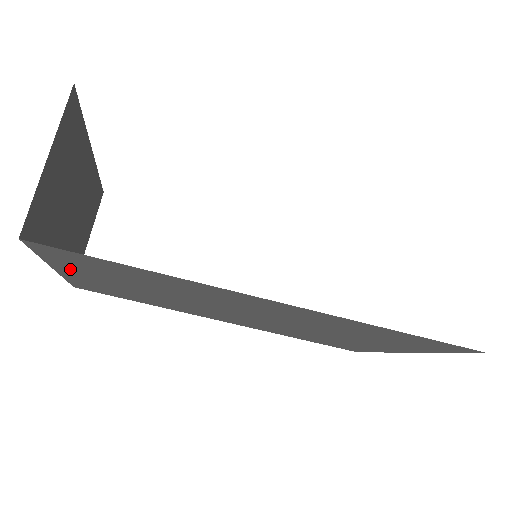
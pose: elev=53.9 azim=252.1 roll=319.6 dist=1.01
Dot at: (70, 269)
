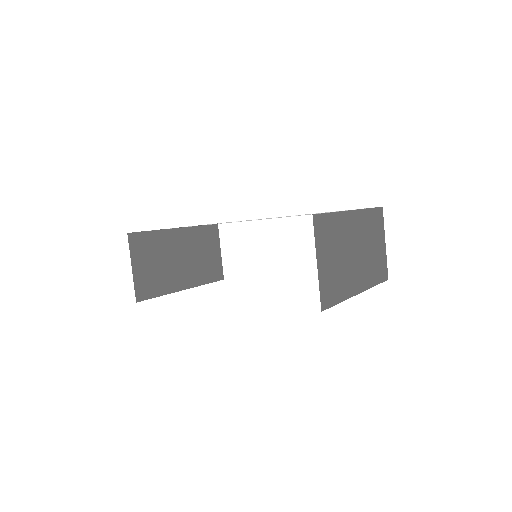
Dot at: occluded
